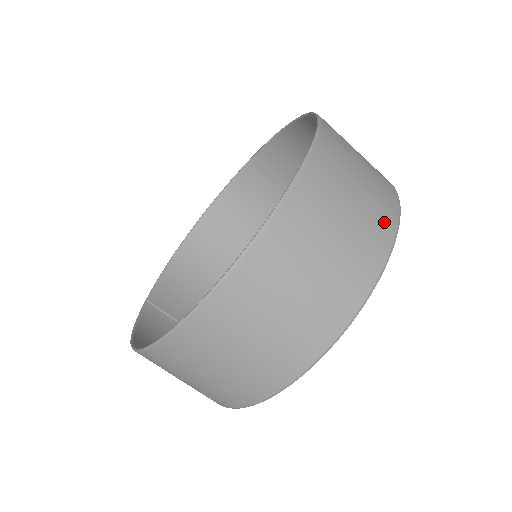
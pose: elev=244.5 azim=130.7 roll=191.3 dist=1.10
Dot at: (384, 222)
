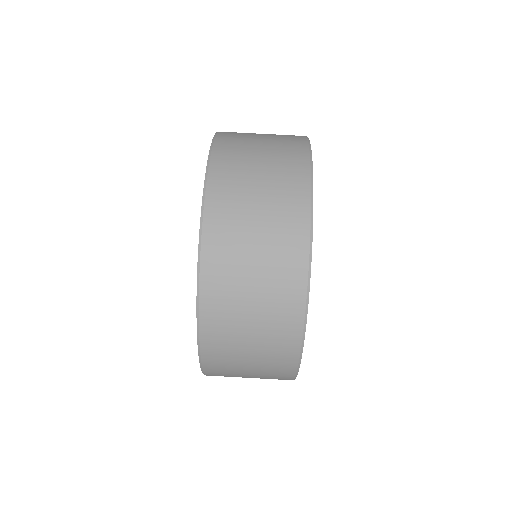
Dot at: (293, 136)
